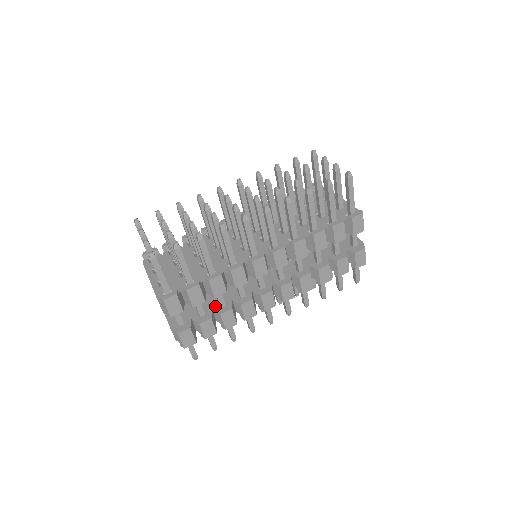
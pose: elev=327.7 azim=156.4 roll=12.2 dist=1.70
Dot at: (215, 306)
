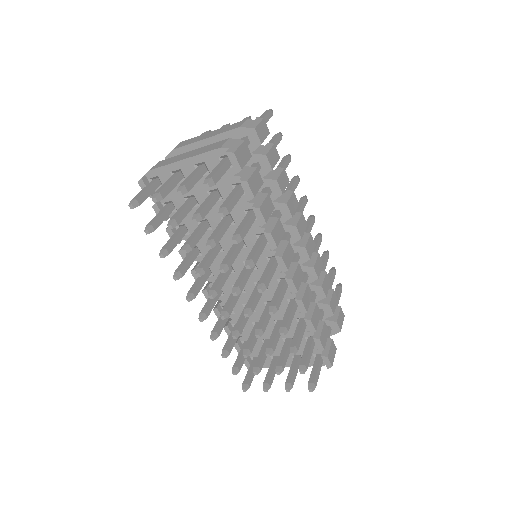
Dot at: occluded
